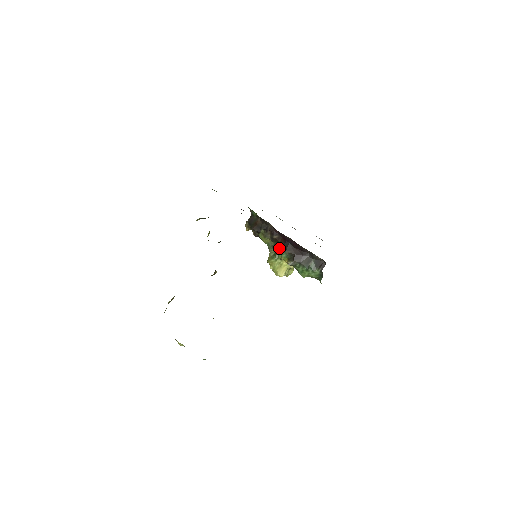
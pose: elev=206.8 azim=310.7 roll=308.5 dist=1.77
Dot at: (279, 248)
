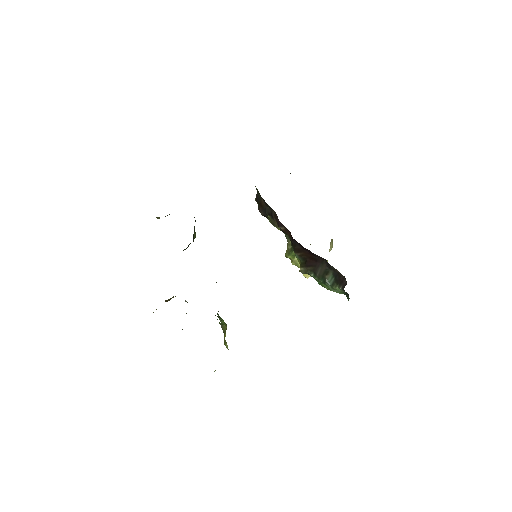
Dot at: (291, 243)
